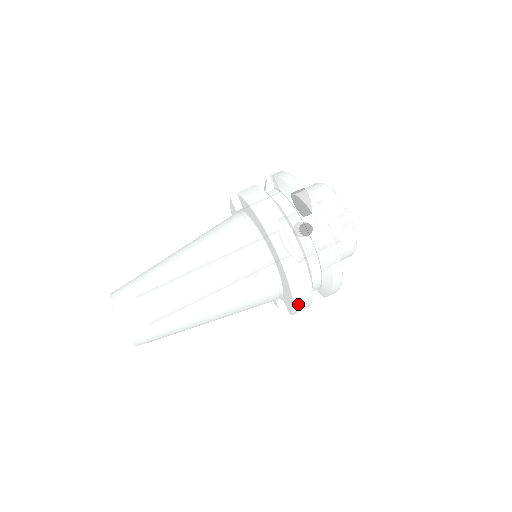
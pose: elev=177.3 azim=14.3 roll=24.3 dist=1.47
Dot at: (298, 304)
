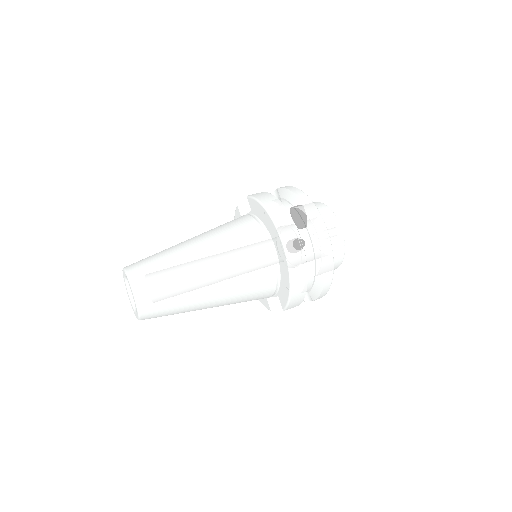
Dot at: (293, 294)
